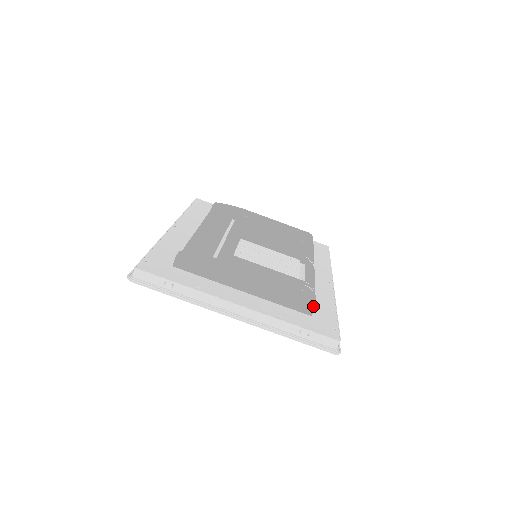
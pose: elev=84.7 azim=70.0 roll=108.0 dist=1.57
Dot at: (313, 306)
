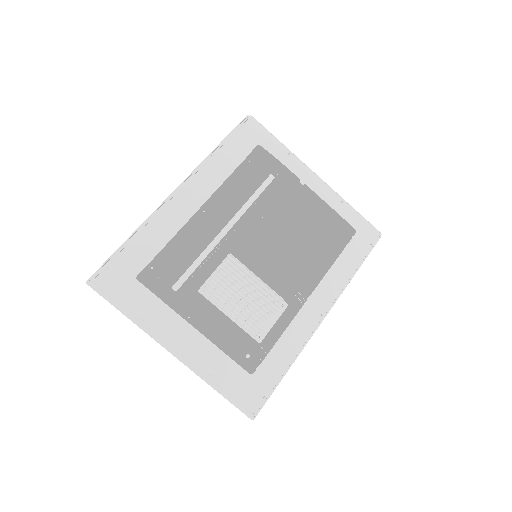
Dot at: (251, 372)
